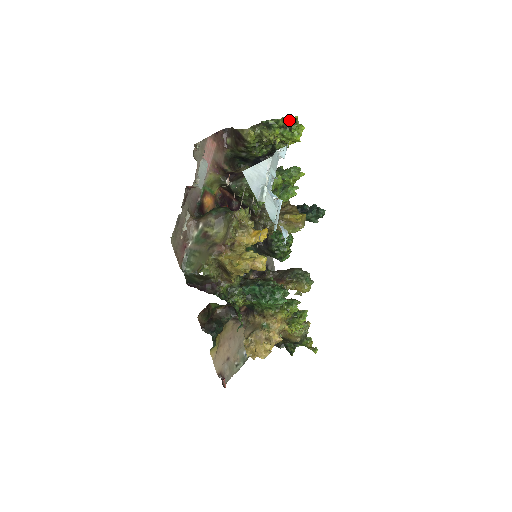
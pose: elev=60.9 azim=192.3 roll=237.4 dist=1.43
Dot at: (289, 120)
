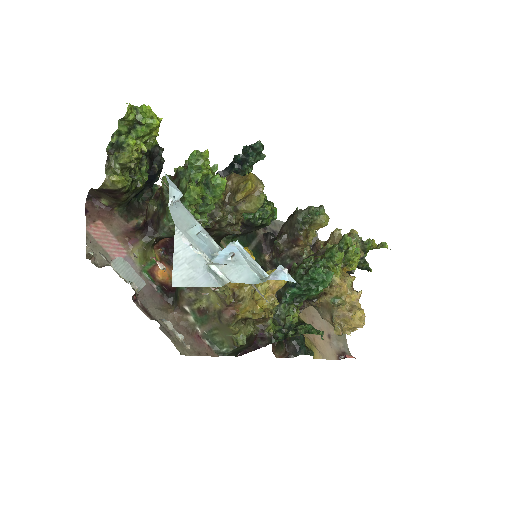
Dot at: (127, 118)
